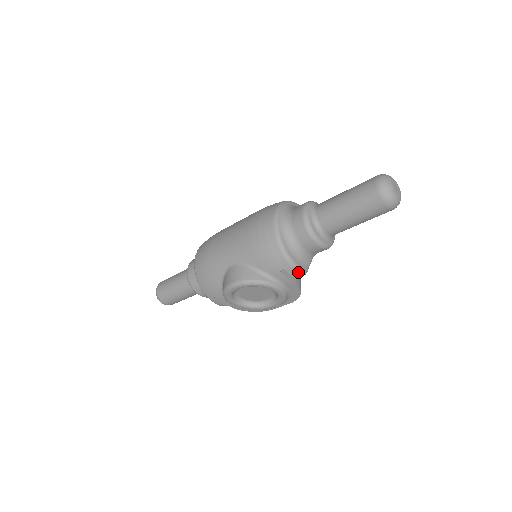
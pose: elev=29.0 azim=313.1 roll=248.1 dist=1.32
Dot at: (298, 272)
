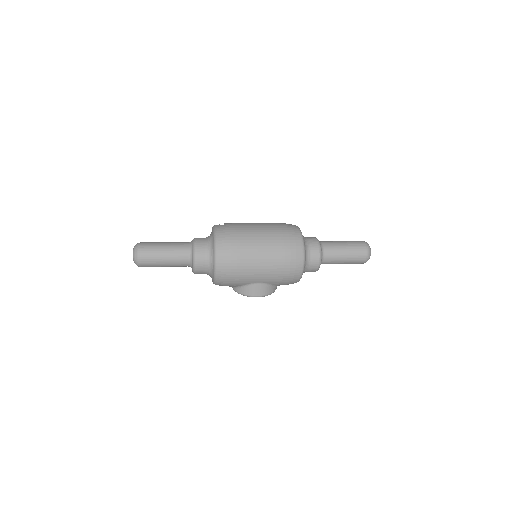
Dot at: occluded
